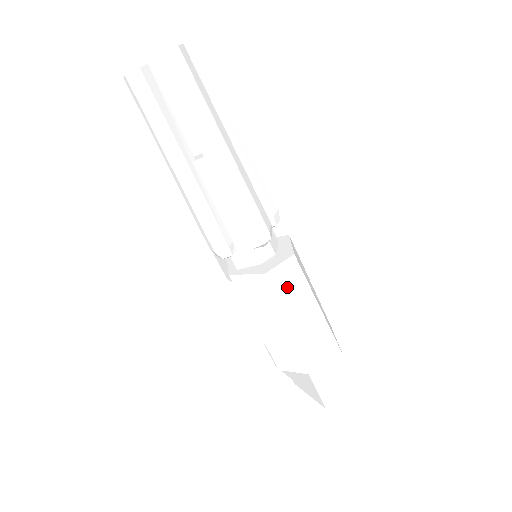
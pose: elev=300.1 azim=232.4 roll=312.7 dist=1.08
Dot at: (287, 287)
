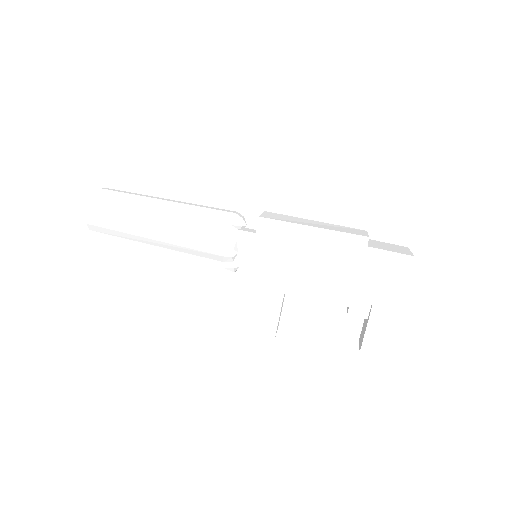
Dot at: (282, 218)
